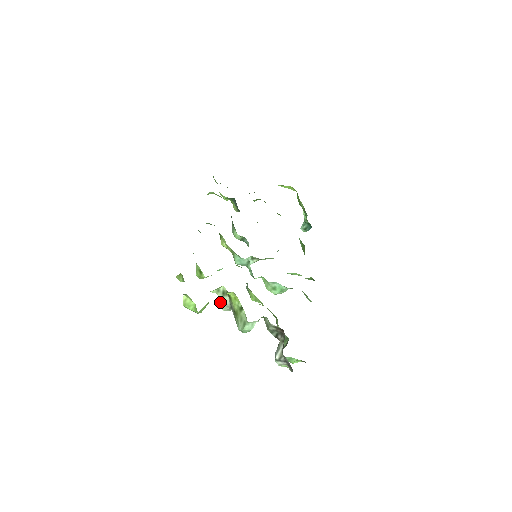
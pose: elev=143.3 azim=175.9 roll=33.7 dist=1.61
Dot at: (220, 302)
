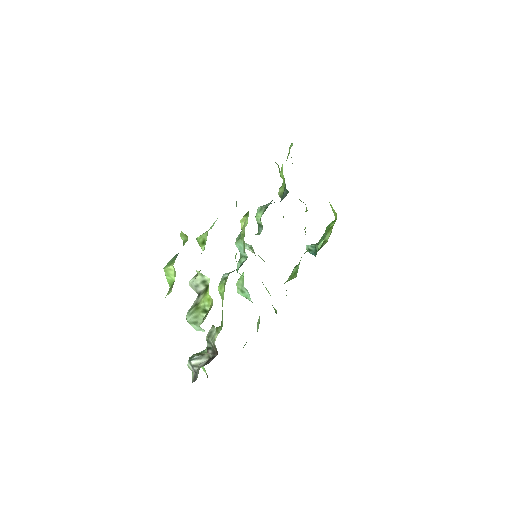
Dot at: (194, 282)
